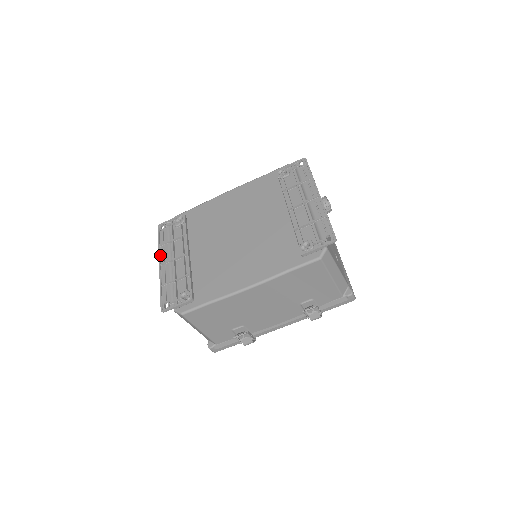
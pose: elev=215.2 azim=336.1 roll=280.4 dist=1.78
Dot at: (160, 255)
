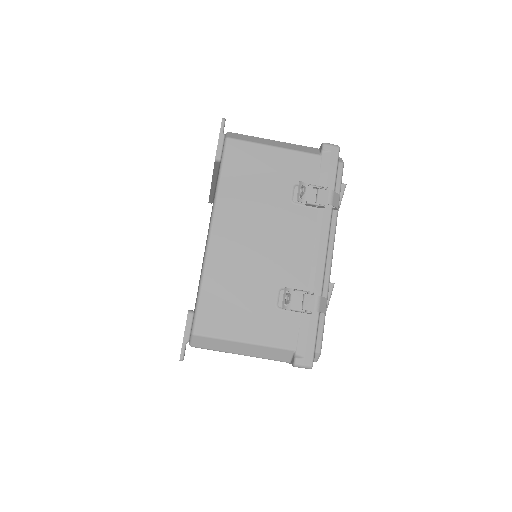
Dot at: occluded
